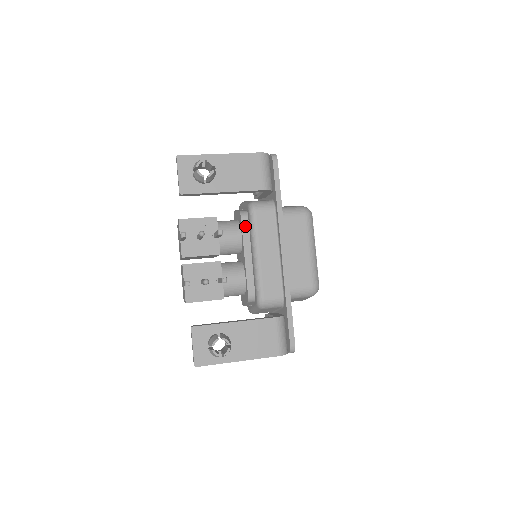
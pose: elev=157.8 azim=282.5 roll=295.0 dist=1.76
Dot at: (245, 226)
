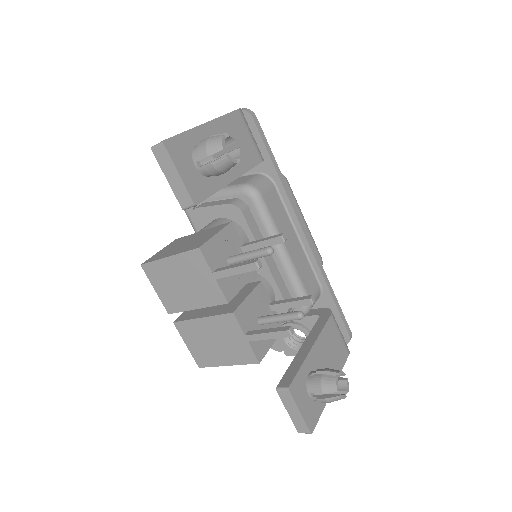
Dot at: (249, 221)
